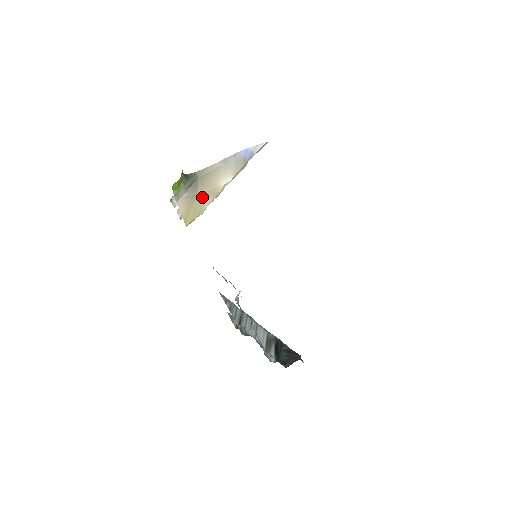
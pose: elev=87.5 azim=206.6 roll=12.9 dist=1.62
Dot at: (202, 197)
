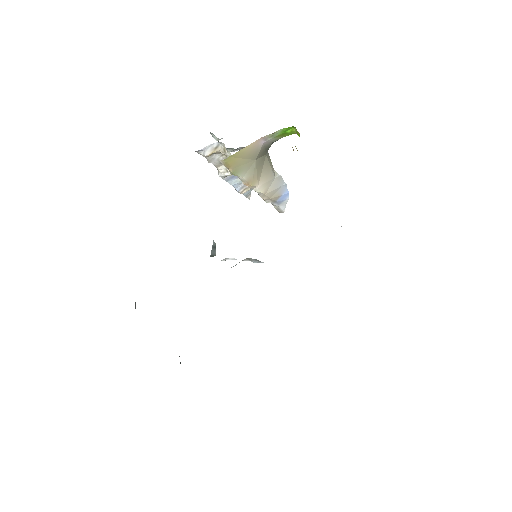
Dot at: (251, 166)
